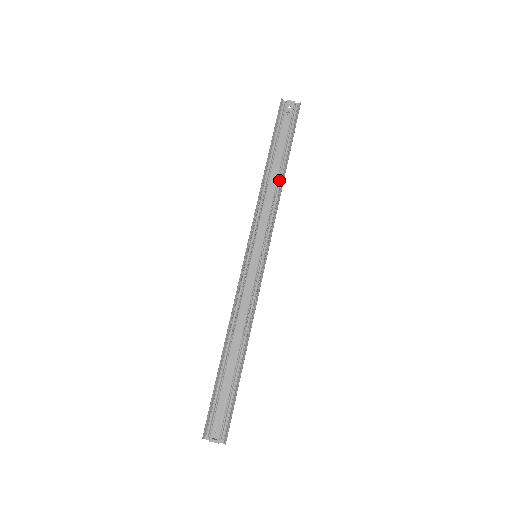
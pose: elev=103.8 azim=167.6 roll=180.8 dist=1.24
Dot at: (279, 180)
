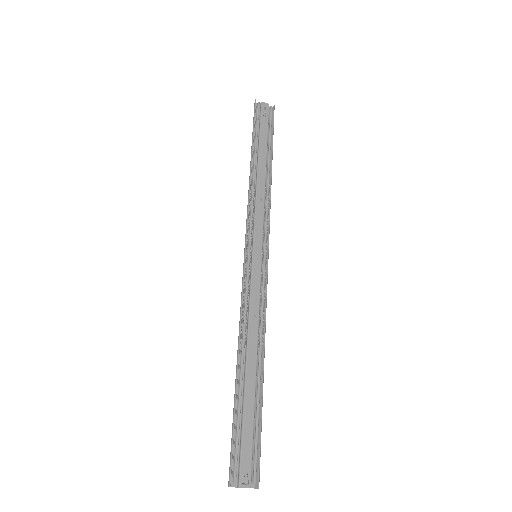
Dot at: (267, 177)
